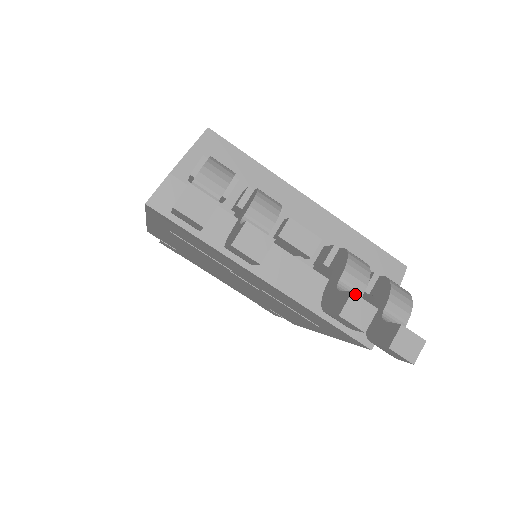
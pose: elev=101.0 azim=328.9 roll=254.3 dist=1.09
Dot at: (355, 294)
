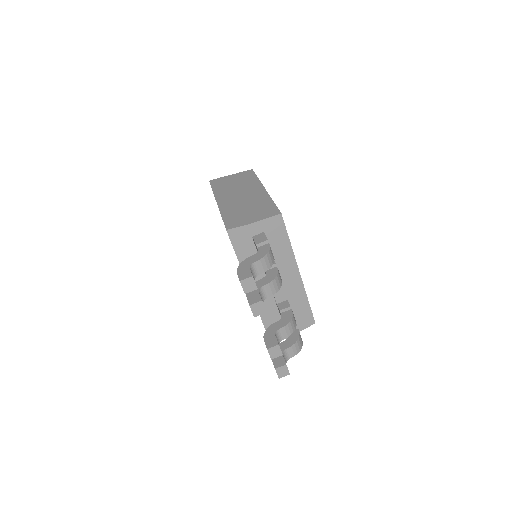
Dot at: (279, 346)
